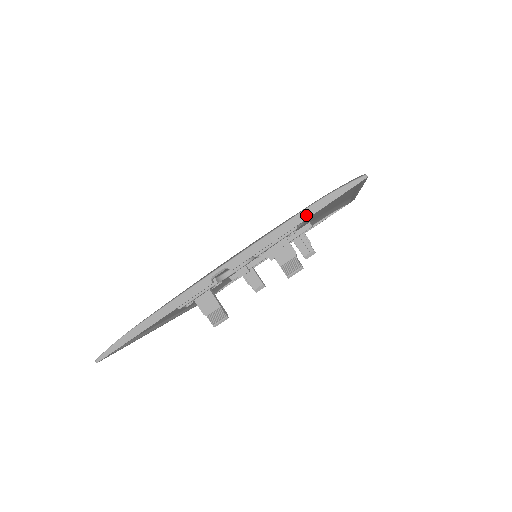
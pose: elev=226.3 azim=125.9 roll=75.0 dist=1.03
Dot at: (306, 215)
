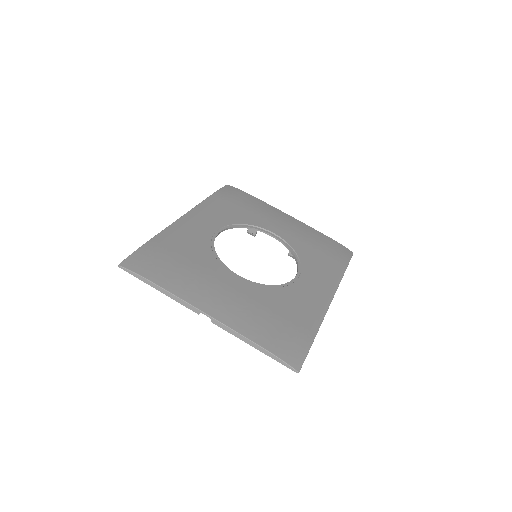
Dot at: (262, 350)
